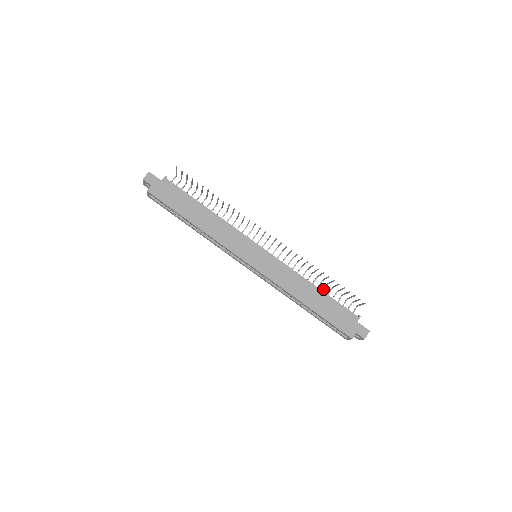
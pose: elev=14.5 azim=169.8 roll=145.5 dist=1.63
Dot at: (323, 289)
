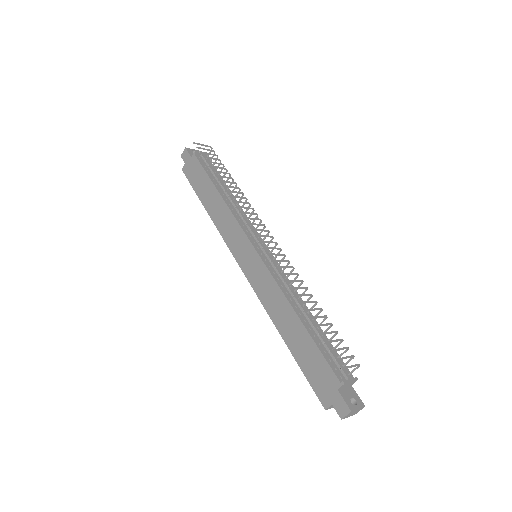
Dot at: occluded
